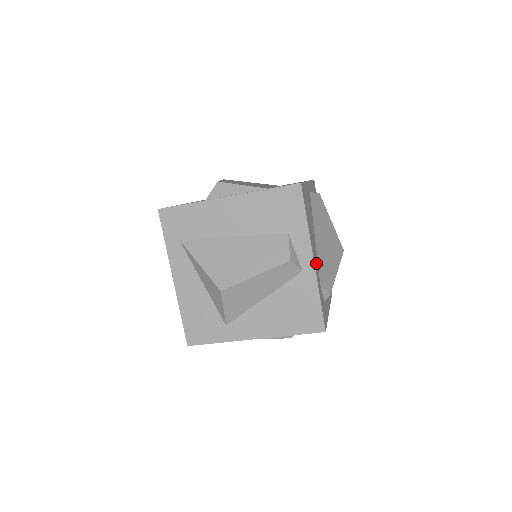
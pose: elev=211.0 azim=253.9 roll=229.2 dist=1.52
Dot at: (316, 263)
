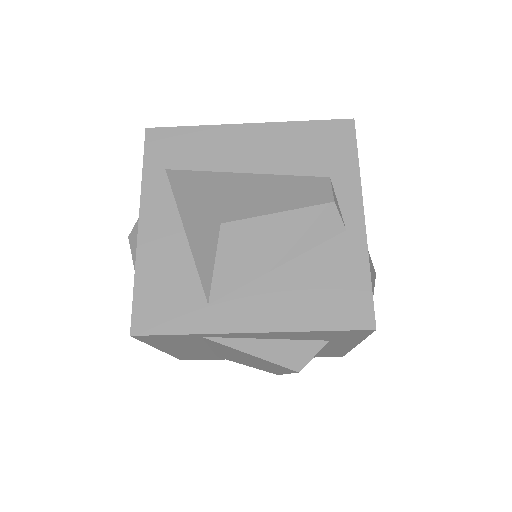
Dot at: occluded
